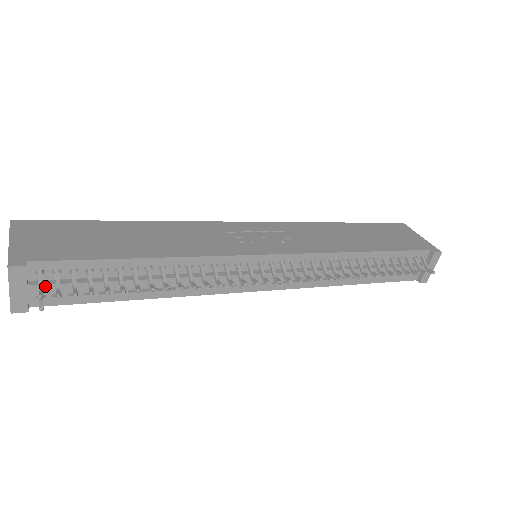
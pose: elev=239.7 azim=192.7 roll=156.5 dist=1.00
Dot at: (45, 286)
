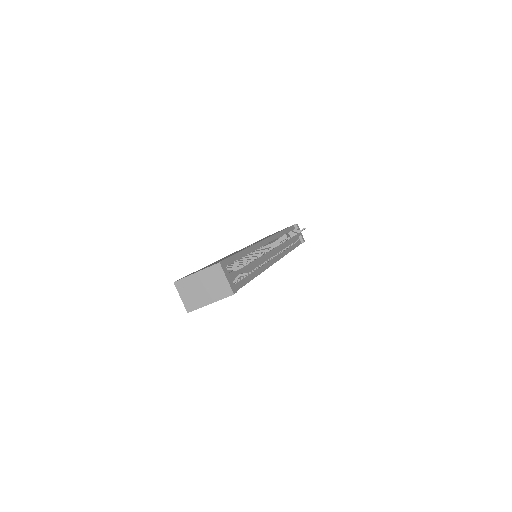
Dot at: (233, 272)
